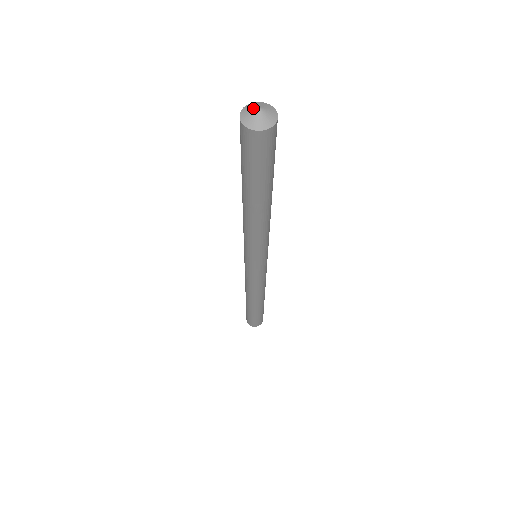
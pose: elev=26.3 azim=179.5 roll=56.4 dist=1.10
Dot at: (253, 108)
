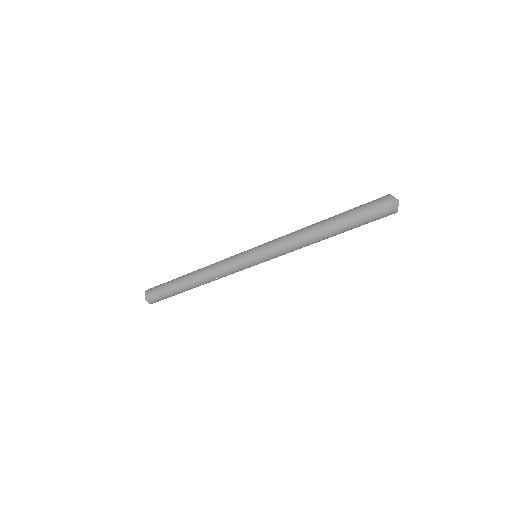
Dot at: (397, 199)
